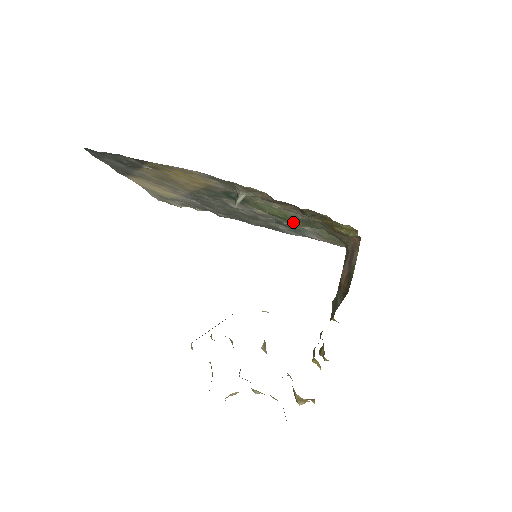
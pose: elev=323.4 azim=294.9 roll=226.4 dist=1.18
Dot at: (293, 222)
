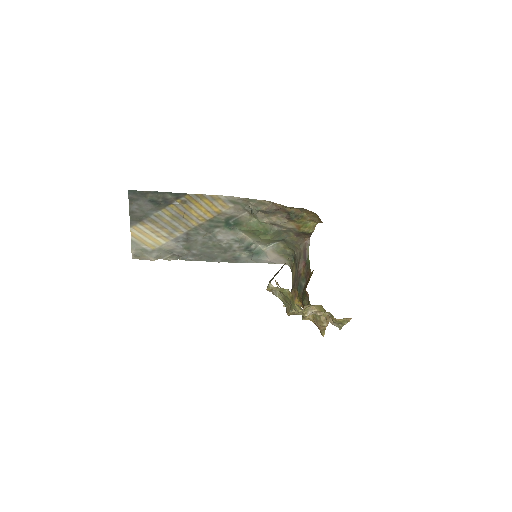
Dot at: (269, 235)
